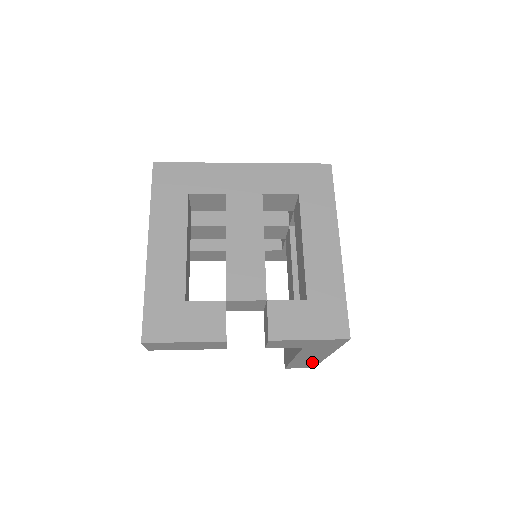
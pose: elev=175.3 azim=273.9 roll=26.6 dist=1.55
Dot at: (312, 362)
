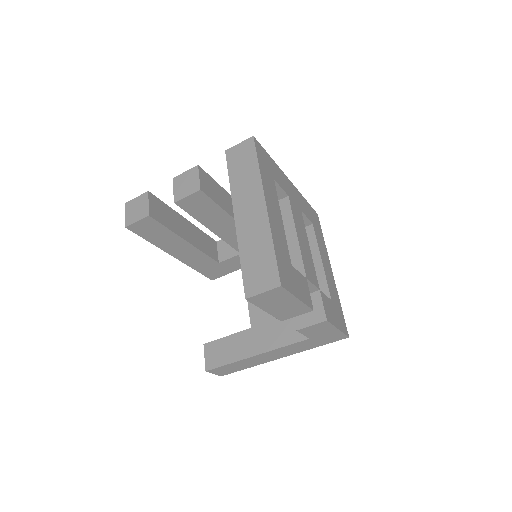
Dot at: (248, 365)
